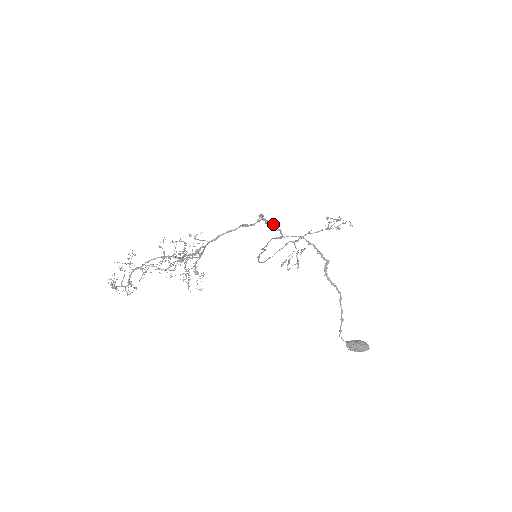
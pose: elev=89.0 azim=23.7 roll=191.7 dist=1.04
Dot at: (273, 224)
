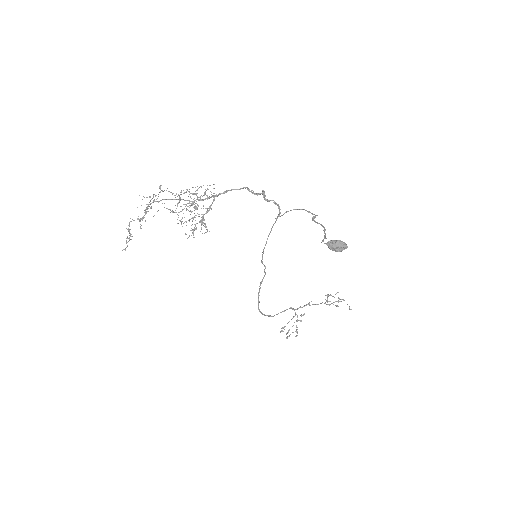
Dot at: (273, 200)
